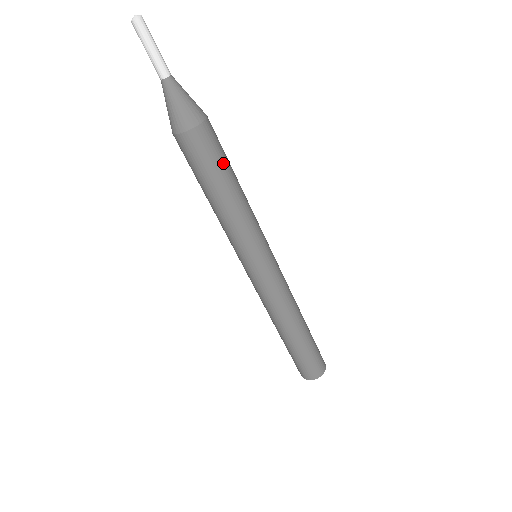
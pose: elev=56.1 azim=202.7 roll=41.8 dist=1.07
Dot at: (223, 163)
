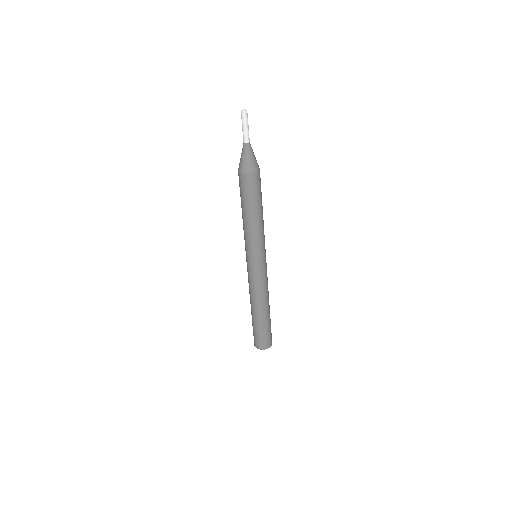
Dot at: (261, 195)
